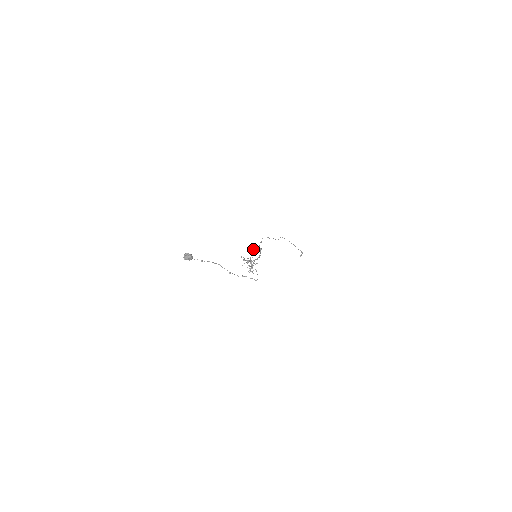
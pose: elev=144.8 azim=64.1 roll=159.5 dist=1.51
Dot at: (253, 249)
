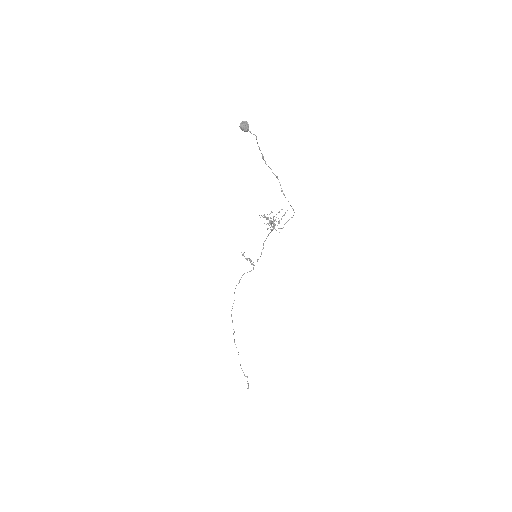
Dot at: (246, 259)
